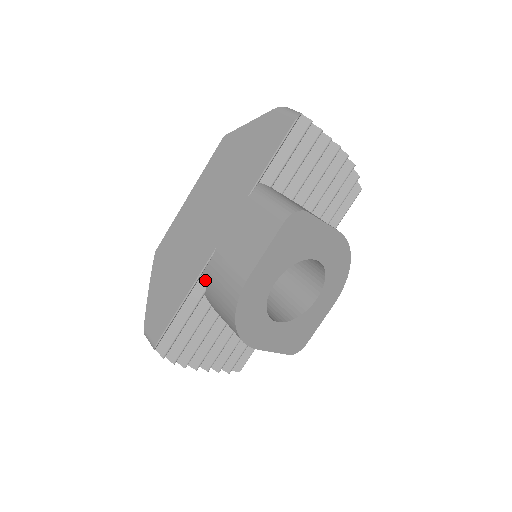
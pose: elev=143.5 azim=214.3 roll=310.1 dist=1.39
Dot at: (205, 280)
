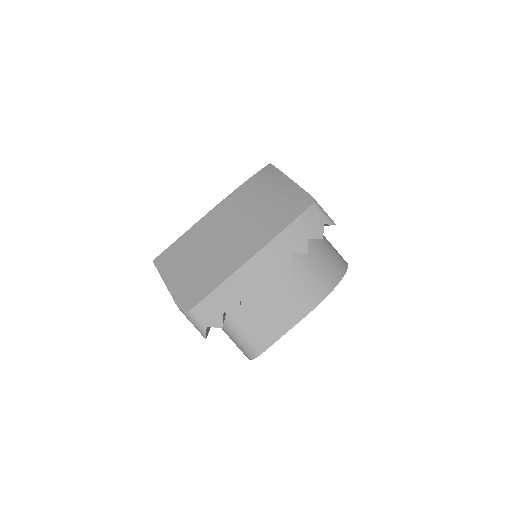
Dot at: occluded
